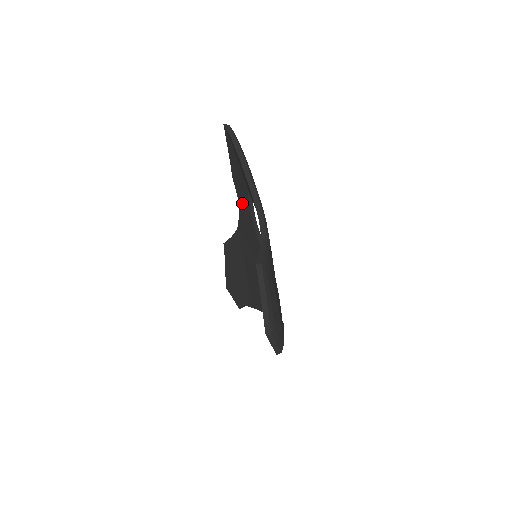
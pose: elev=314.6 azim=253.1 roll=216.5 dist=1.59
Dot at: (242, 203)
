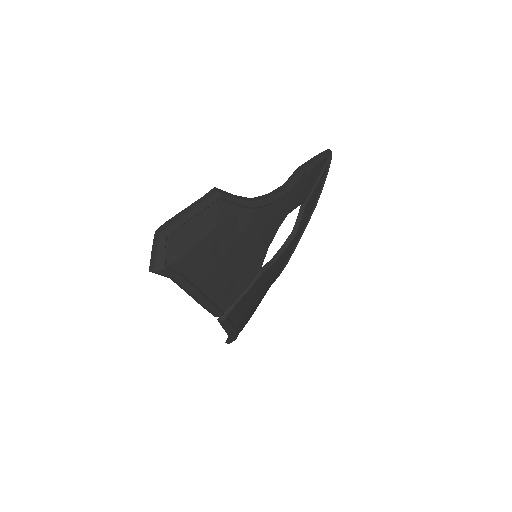
Dot at: occluded
